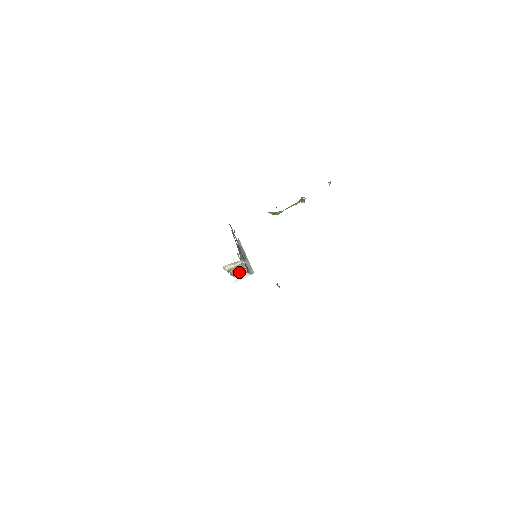
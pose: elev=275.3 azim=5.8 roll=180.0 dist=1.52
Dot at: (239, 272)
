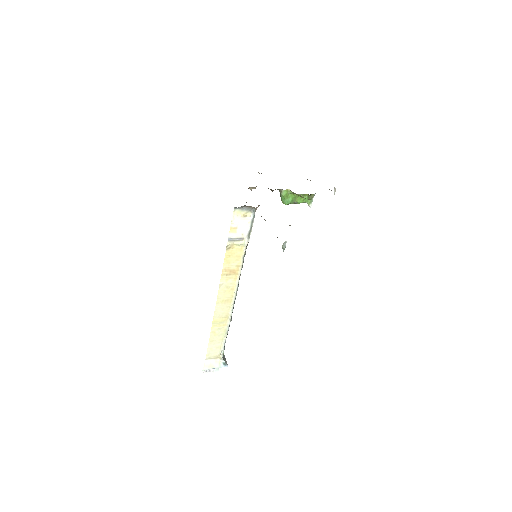
Dot at: (219, 332)
